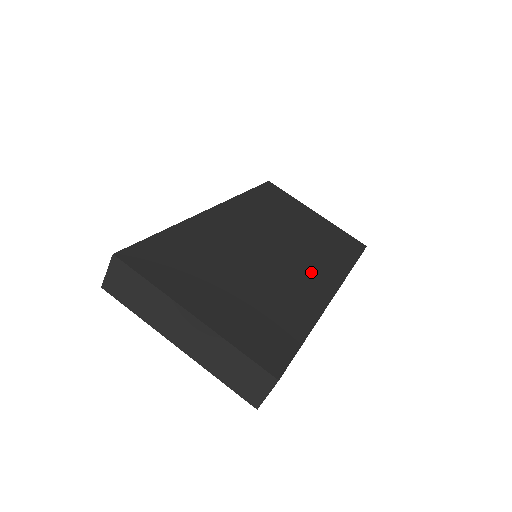
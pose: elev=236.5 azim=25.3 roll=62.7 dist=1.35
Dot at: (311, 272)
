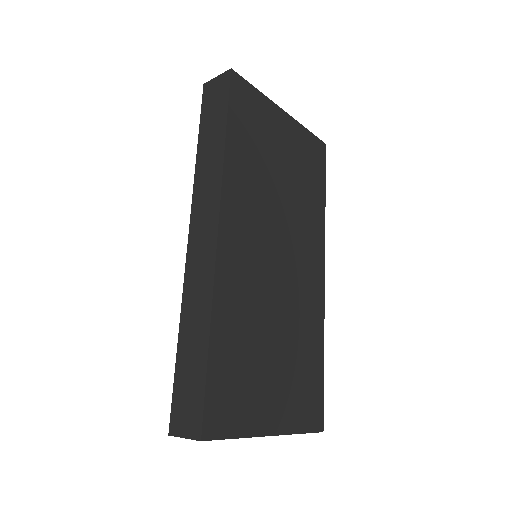
Dot at: (307, 260)
